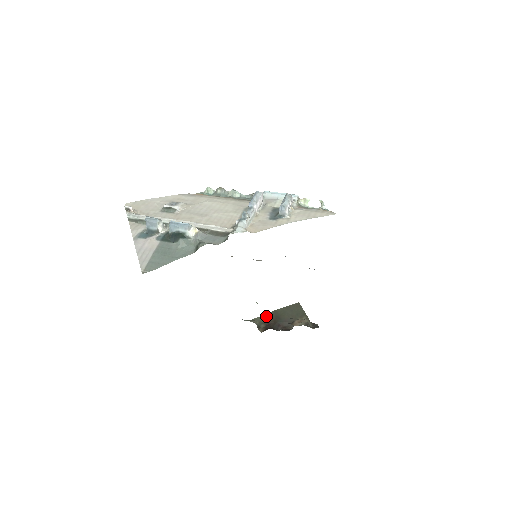
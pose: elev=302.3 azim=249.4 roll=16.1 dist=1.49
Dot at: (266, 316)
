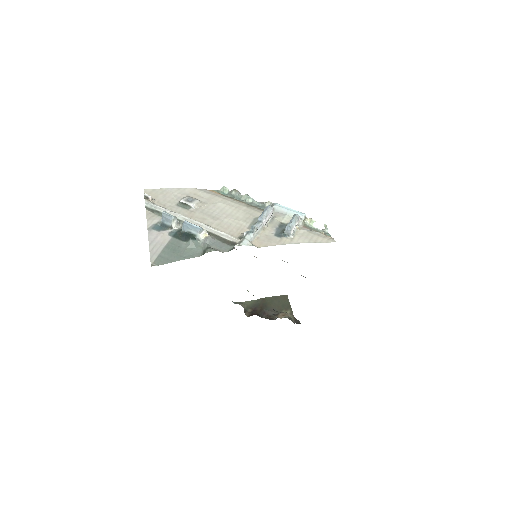
Dot at: (254, 302)
